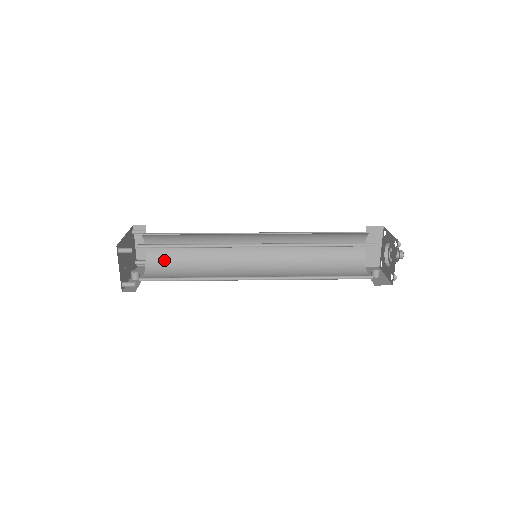
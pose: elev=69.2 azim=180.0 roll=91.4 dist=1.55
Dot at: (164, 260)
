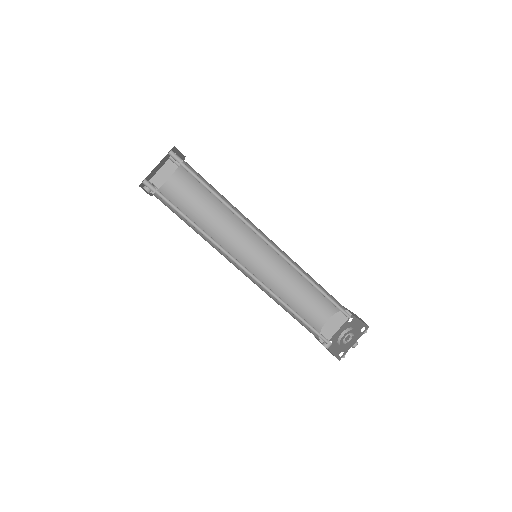
Dot at: (176, 199)
